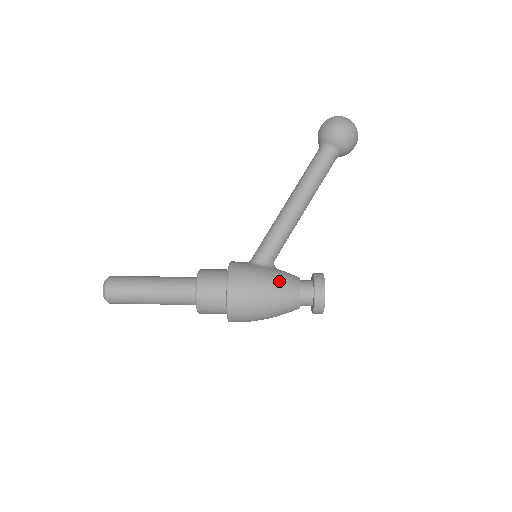
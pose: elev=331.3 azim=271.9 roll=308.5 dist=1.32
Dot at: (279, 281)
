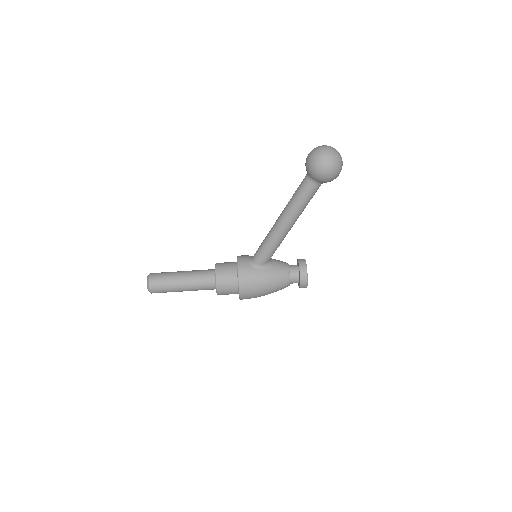
Dot at: (275, 281)
